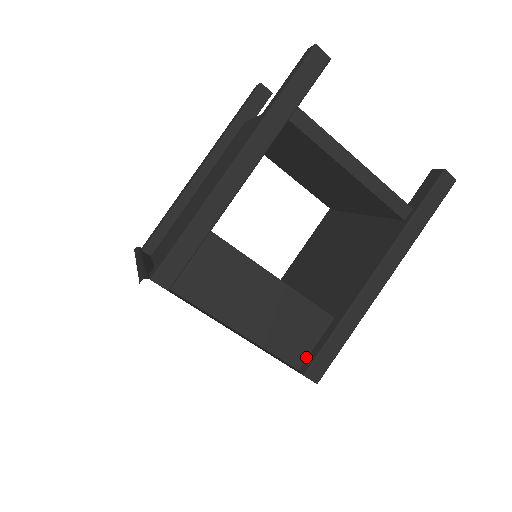
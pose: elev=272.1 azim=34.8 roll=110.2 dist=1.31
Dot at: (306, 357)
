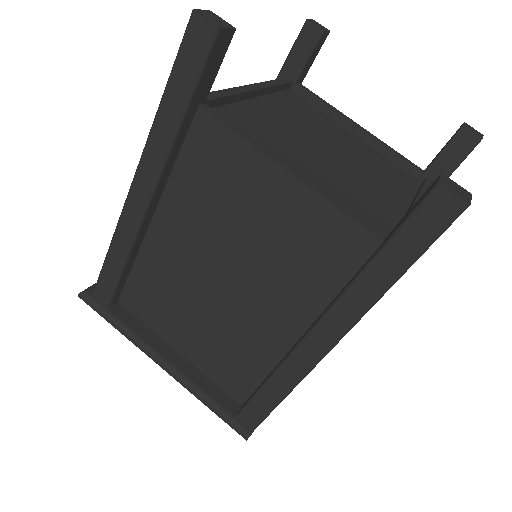
Dot at: occluded
